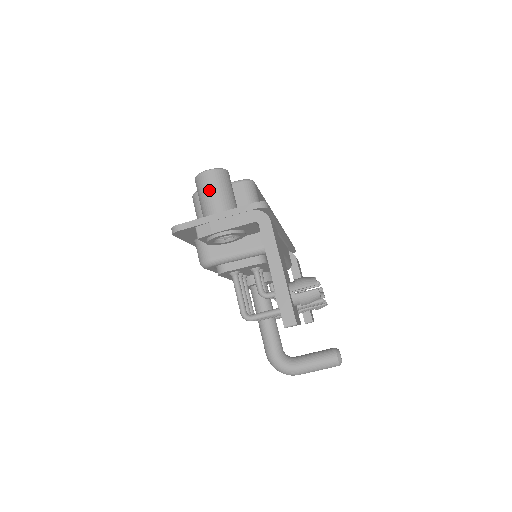
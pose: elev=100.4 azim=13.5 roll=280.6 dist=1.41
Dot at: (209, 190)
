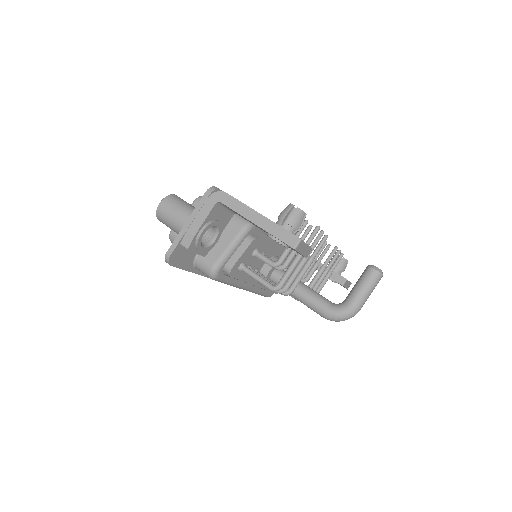
Dot at: (171, 213)
